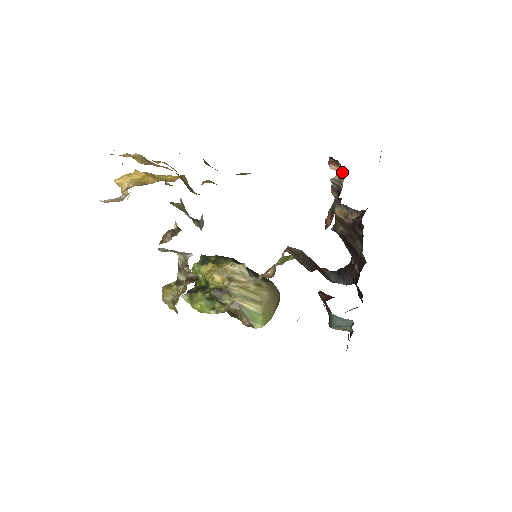
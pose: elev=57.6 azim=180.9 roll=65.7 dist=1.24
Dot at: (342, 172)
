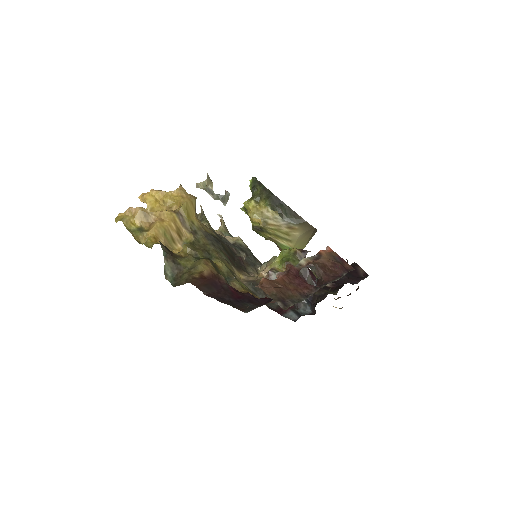
Dot at: occluded
